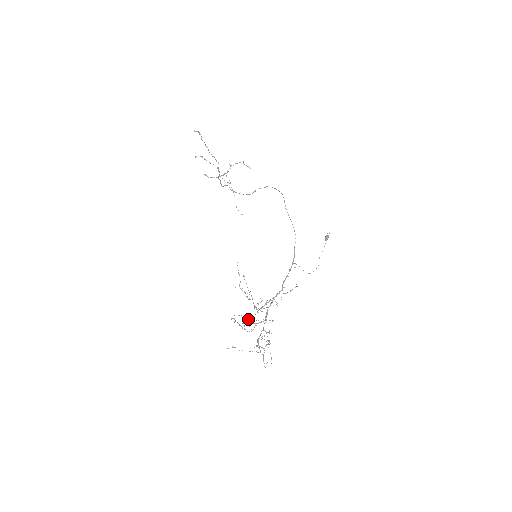
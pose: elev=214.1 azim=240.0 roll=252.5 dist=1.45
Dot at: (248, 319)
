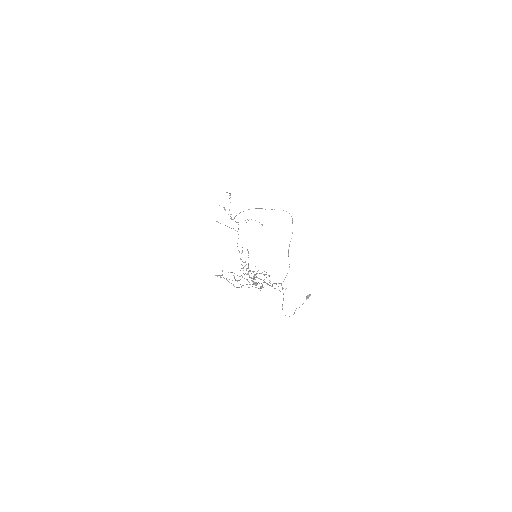
Dot at: (237, 280)
